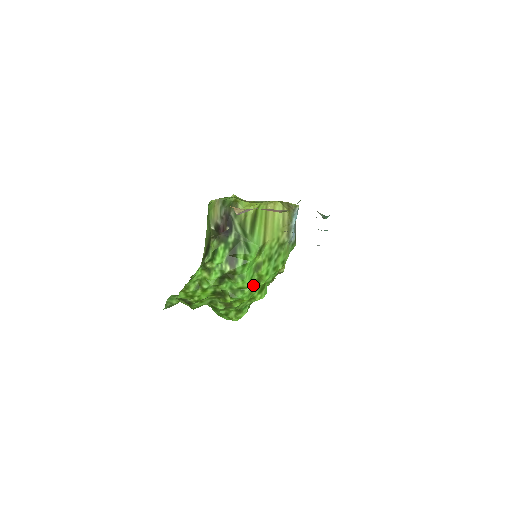
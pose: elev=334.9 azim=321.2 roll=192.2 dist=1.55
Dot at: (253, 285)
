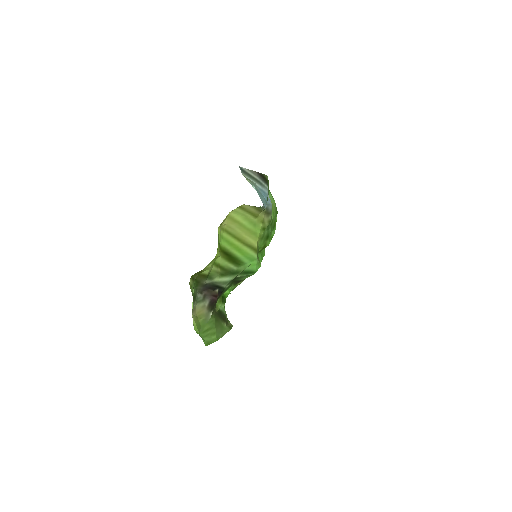
Dot at: occluded
